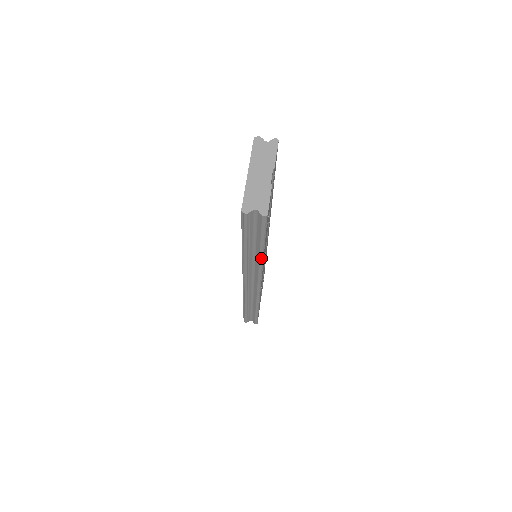
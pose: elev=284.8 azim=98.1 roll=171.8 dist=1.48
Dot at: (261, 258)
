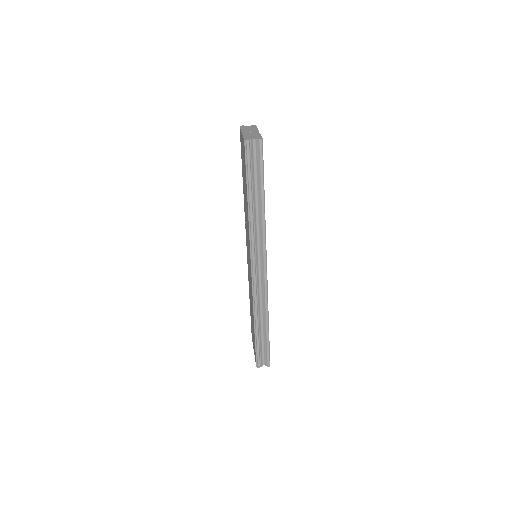
Dot at: (263, 209)
